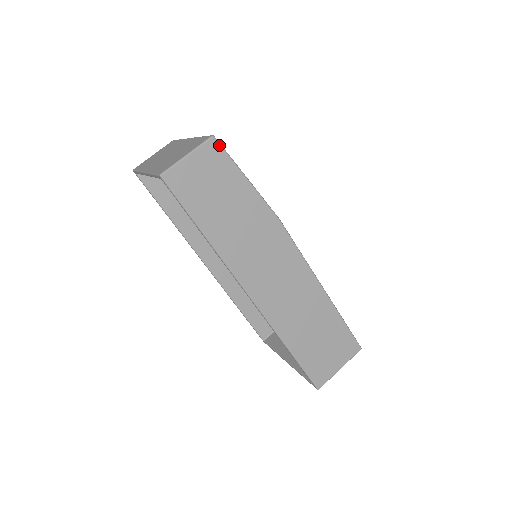
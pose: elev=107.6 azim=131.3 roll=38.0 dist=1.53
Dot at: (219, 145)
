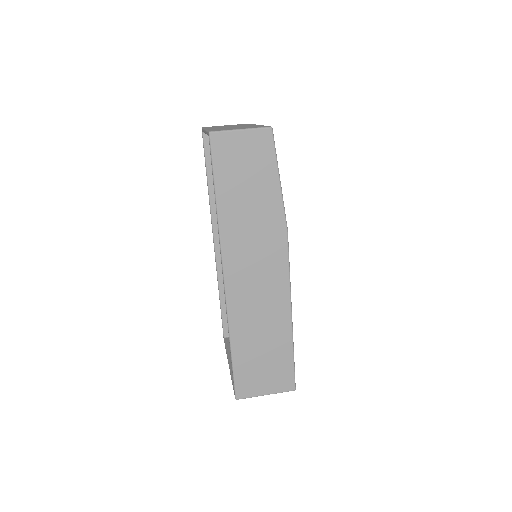
Dot at: (272, 138)
